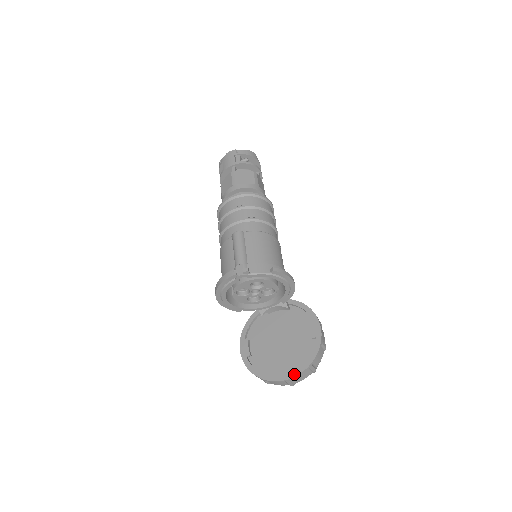
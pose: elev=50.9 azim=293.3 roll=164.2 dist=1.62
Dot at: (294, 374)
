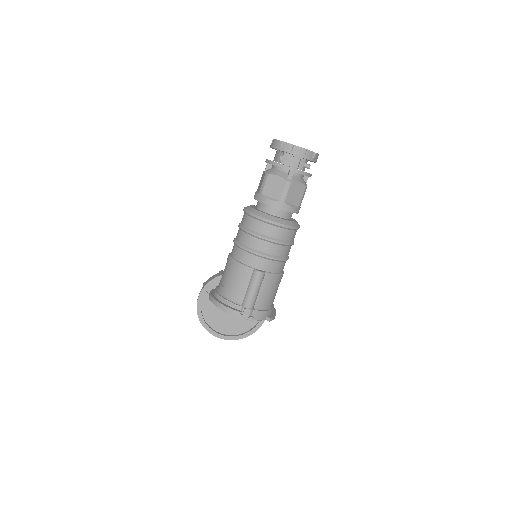
Dot at: (230, 339)
